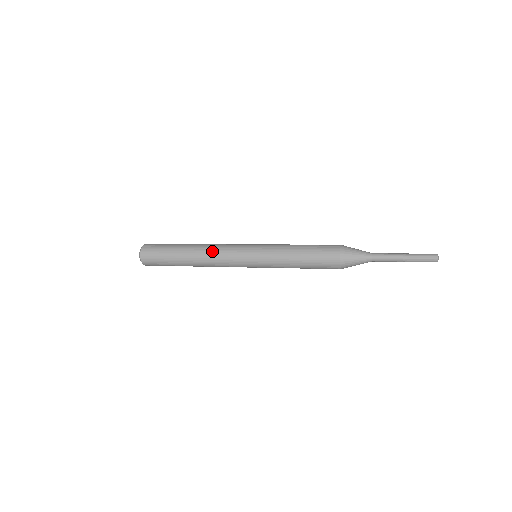
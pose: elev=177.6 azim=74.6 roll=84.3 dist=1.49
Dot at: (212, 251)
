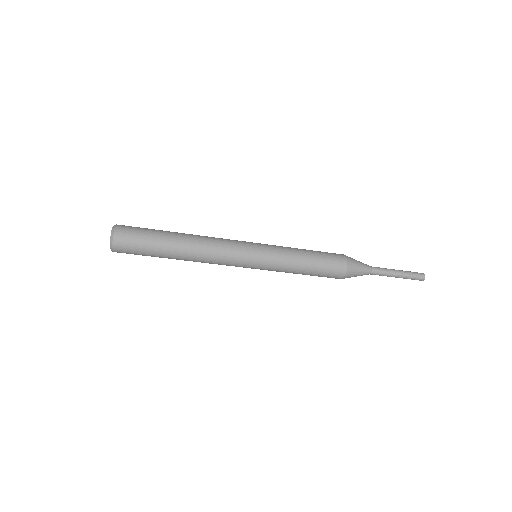
Dot at: (211, 237)
